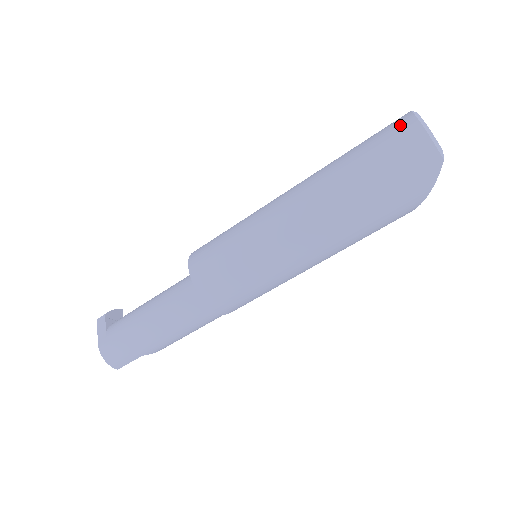
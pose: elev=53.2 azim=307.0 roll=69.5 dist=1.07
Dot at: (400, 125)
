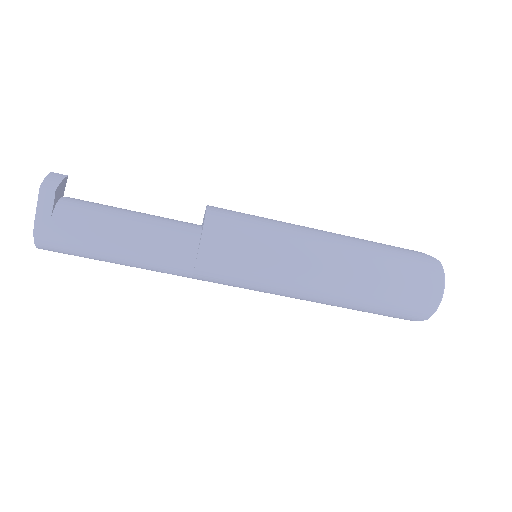
Dot at: (432, 281)
